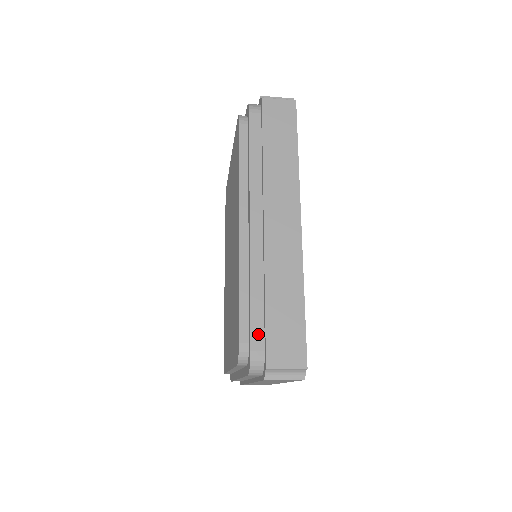
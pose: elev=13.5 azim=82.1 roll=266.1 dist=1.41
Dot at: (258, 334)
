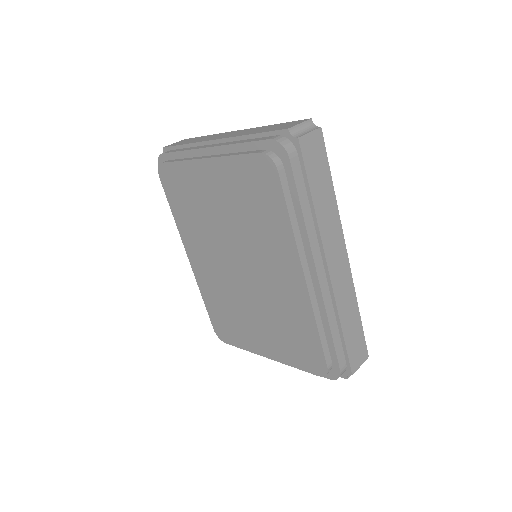
Dot at: (341, 356)
